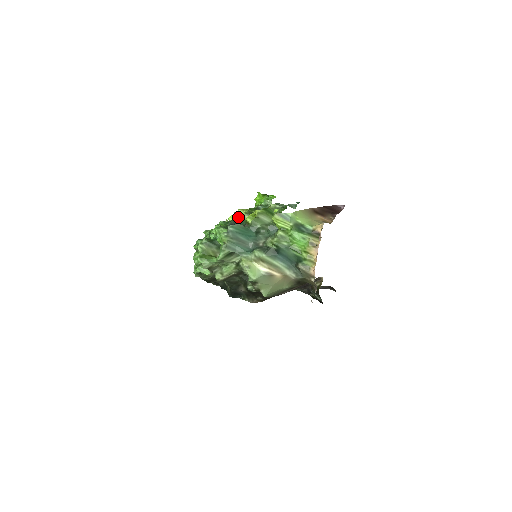
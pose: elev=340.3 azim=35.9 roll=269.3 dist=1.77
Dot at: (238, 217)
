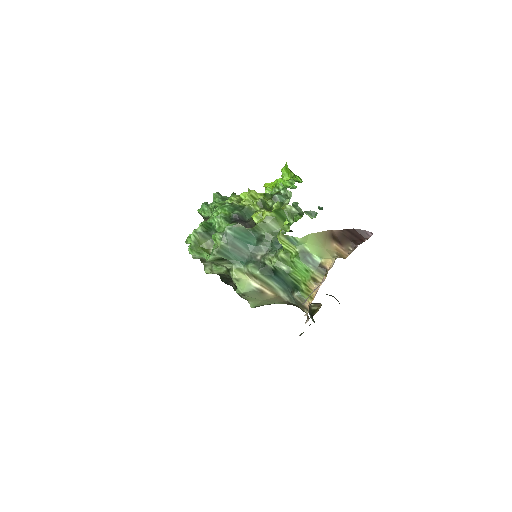
Dot at: (247, 206)
